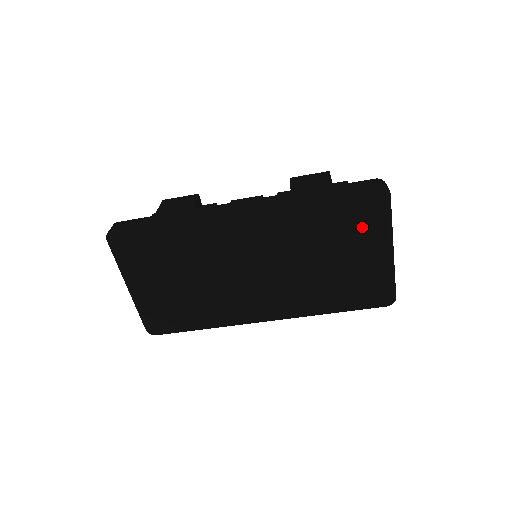
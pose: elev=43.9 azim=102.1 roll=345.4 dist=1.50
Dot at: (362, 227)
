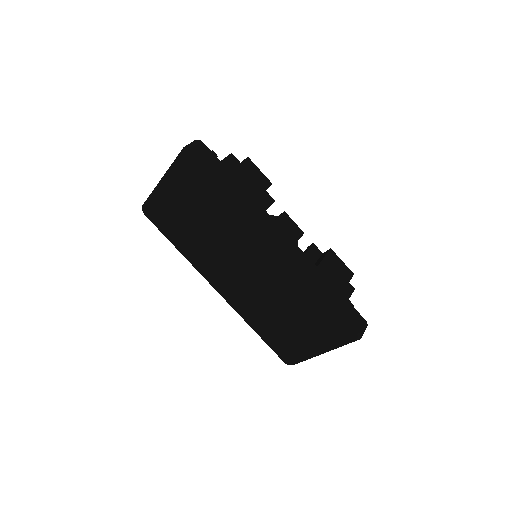
Dot at: (325, 330)
